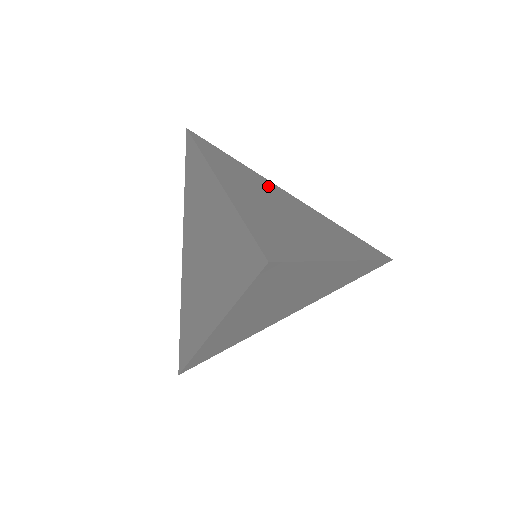
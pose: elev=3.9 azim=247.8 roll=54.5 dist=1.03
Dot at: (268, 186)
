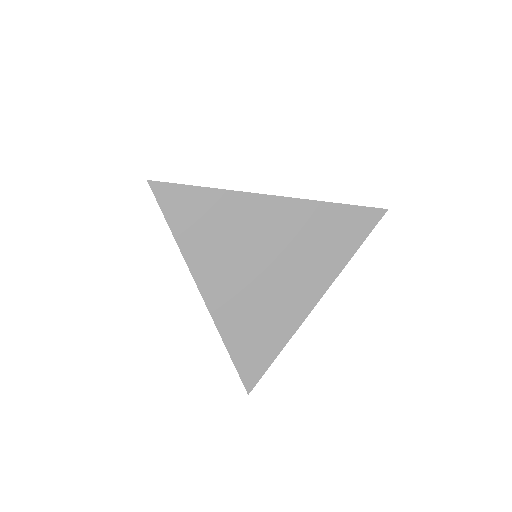
Dot at: occluded
